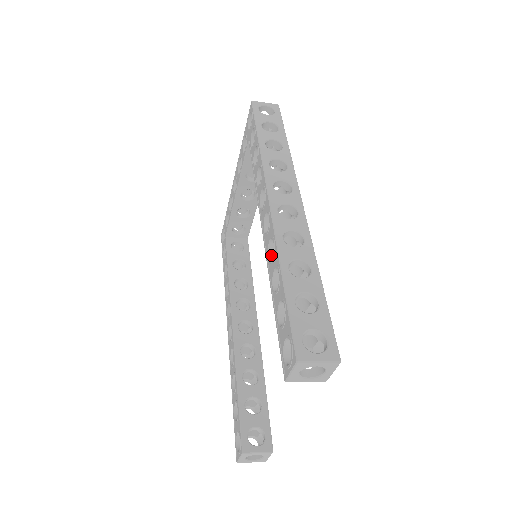
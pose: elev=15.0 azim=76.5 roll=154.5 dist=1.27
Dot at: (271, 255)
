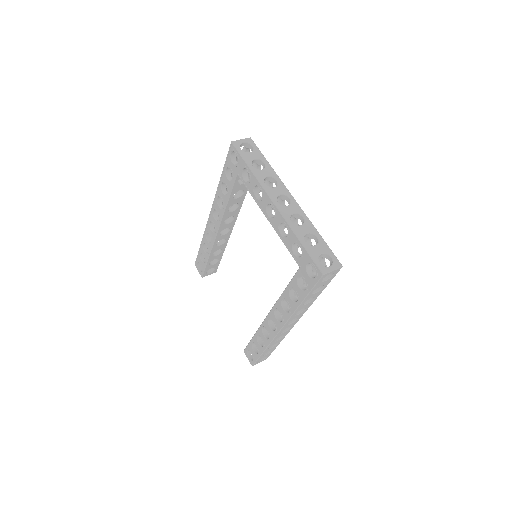
Dot at: occluded
